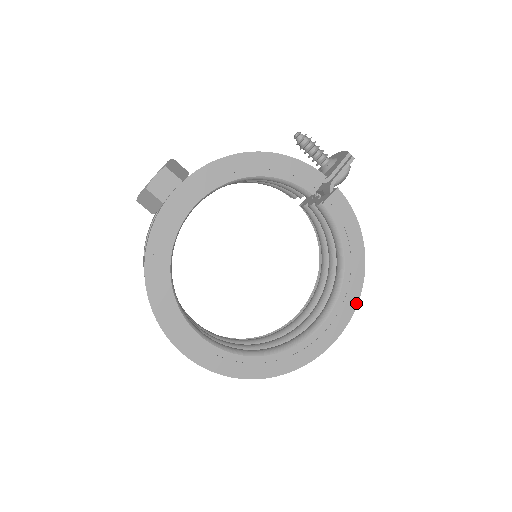
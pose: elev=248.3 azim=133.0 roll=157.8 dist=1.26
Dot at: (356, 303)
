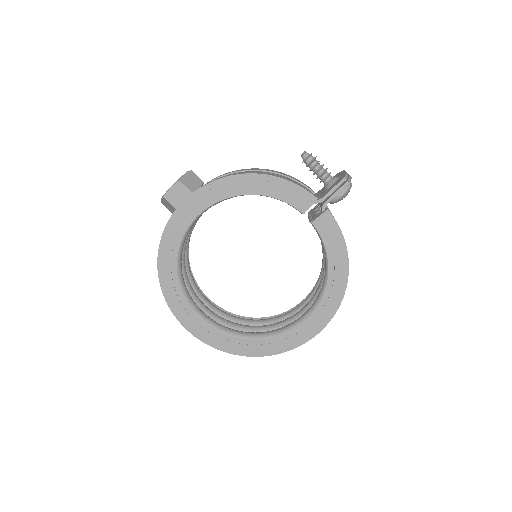
Dot at: (335, 310)
